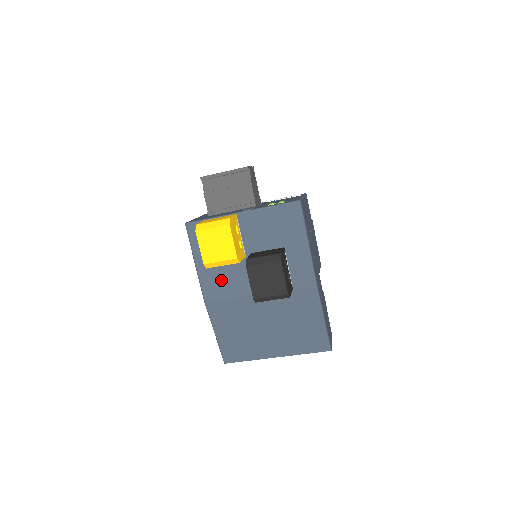
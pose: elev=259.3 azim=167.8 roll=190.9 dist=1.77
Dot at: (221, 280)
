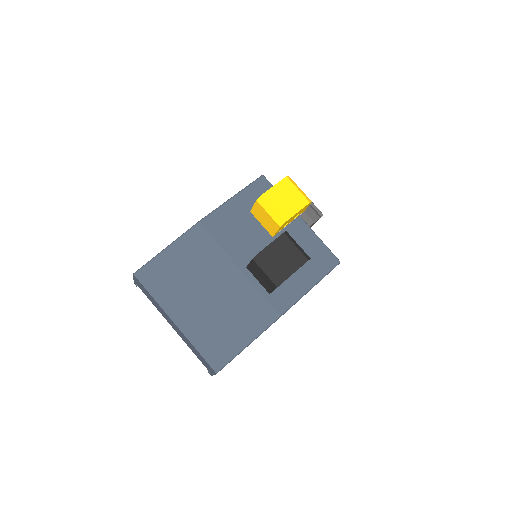
Dot at: (232, 227)
